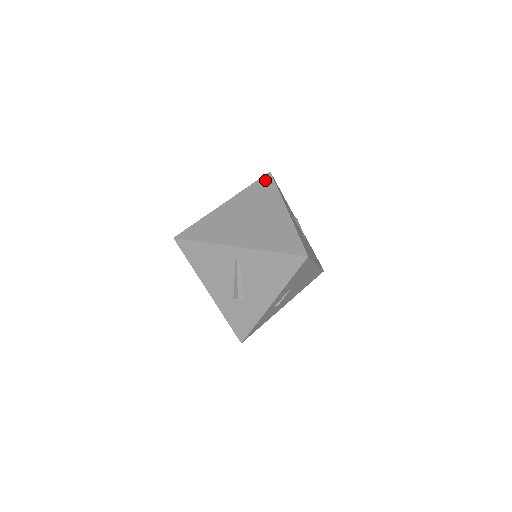
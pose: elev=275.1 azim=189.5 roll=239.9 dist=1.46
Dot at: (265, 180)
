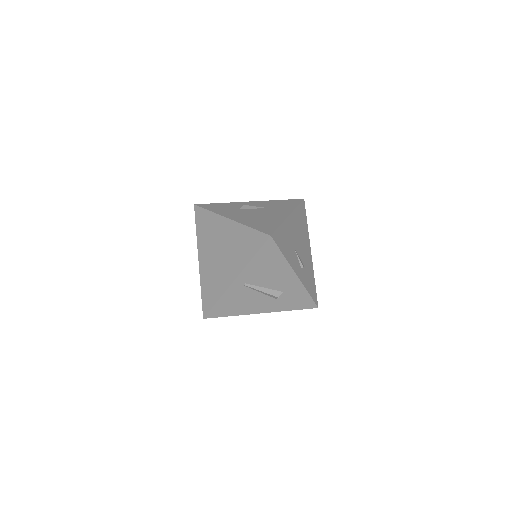
Dot at: (198, 215)
